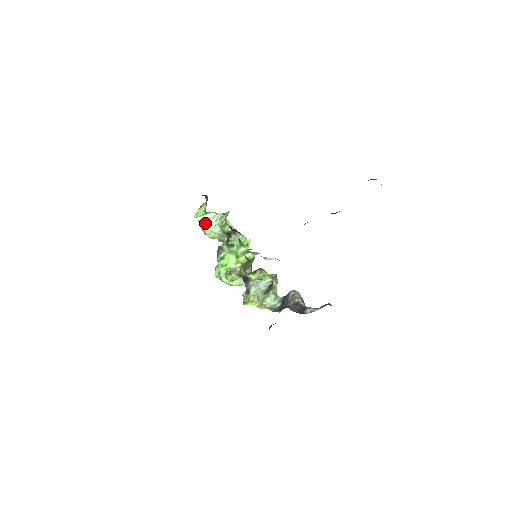
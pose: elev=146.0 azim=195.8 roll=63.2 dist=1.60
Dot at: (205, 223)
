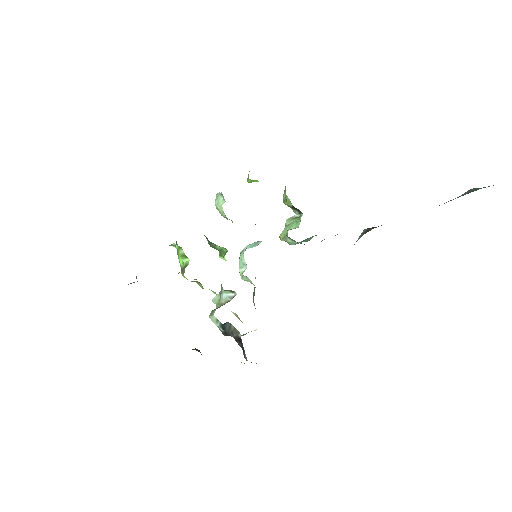
Dot at: (216, 198)
